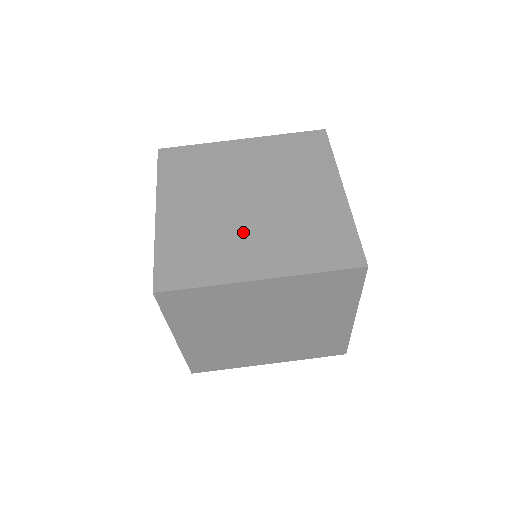
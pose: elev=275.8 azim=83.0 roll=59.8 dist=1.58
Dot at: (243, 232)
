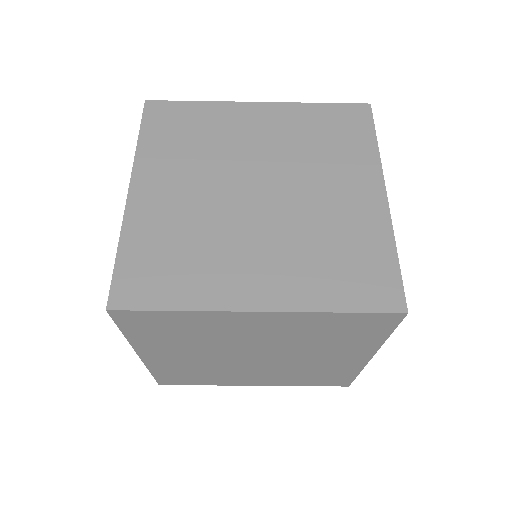
Dot at: (242, 237)
